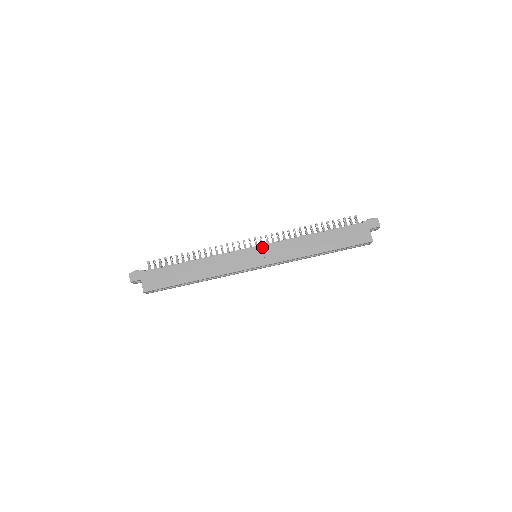
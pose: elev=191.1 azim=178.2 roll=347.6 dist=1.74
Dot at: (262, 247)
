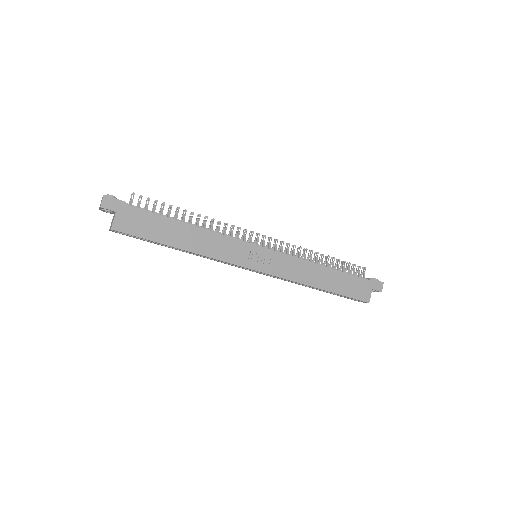
Dot at: (269, 251)
